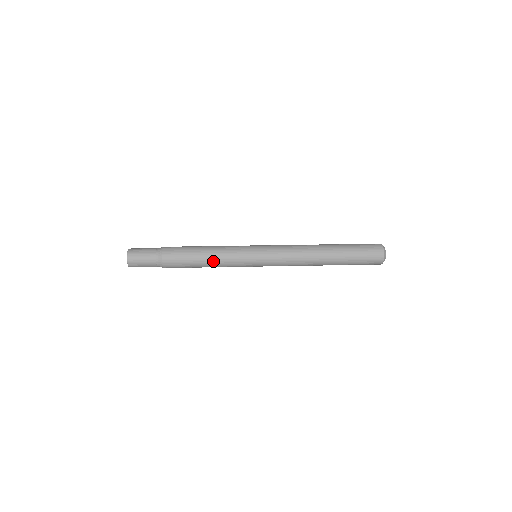
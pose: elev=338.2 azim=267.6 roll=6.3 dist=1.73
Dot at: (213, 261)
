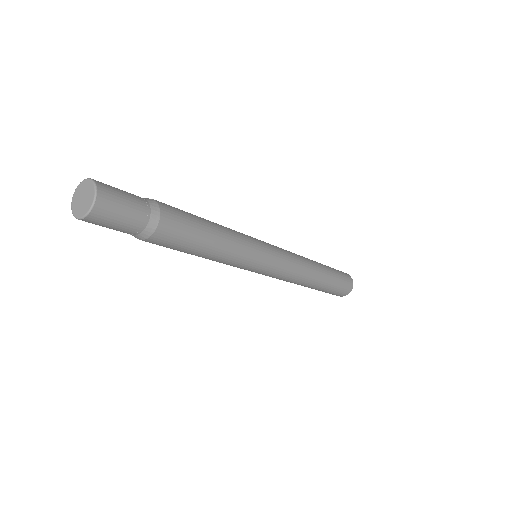
Dot at: (221, 226)
